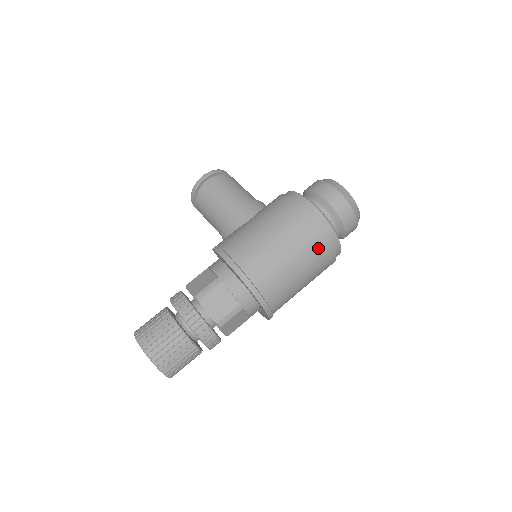
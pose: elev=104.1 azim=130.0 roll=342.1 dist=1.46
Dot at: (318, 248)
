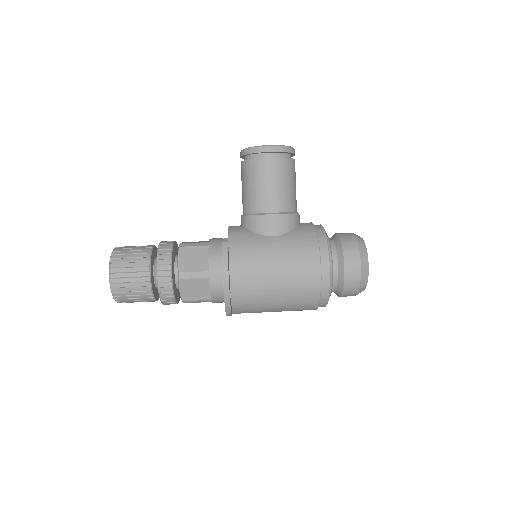
Dot at: (304, 306)
